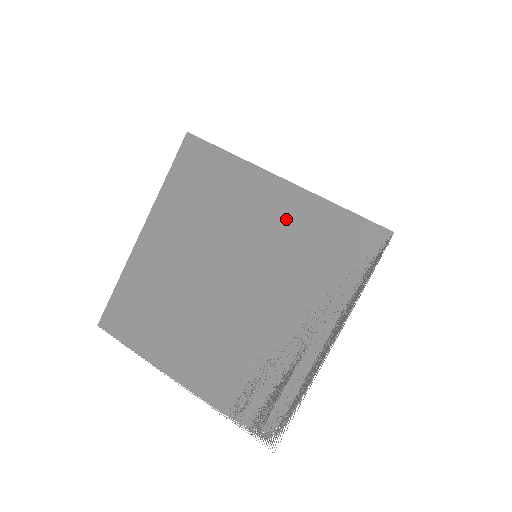
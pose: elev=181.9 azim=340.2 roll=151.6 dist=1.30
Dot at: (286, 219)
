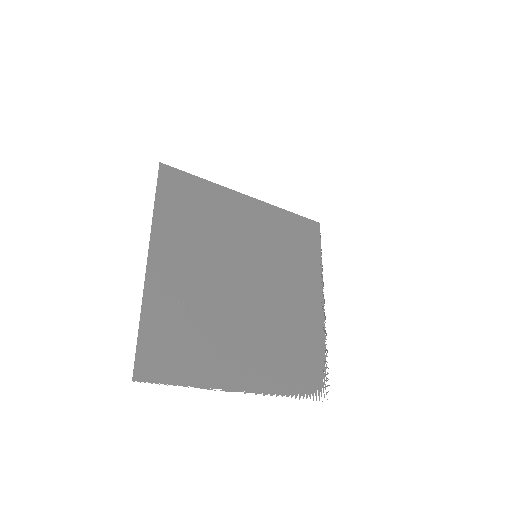
Dot at: (263, 225)
